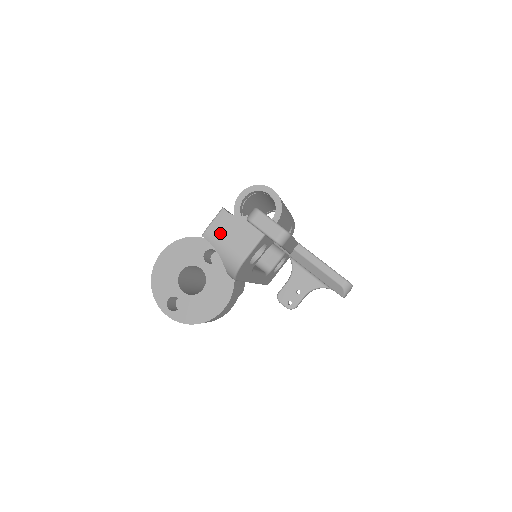
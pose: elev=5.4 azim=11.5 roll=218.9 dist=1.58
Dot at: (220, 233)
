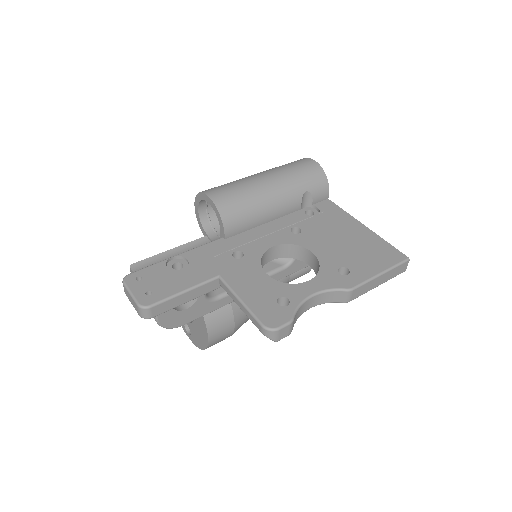
Dot at: occluded
